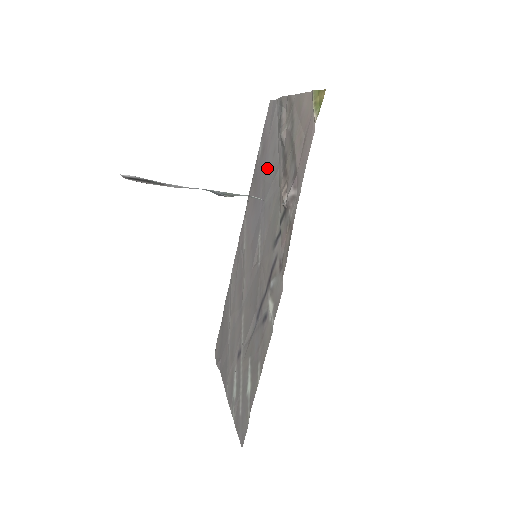
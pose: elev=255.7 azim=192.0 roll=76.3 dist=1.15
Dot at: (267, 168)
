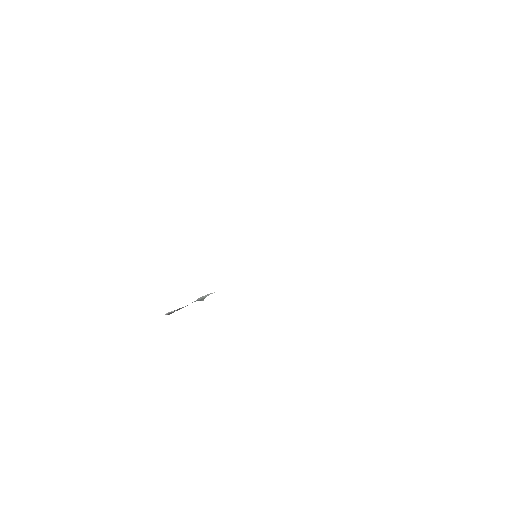
Dot at: occluded
